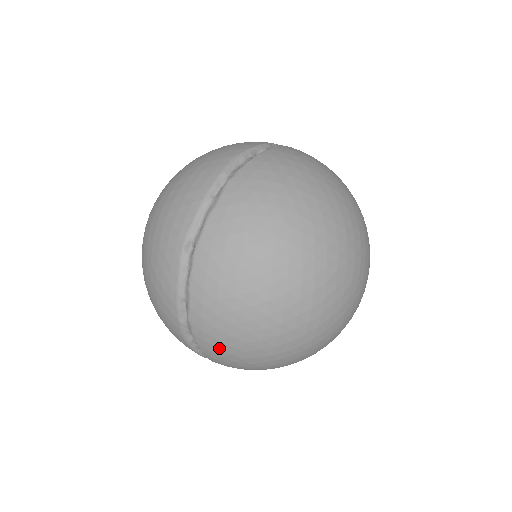
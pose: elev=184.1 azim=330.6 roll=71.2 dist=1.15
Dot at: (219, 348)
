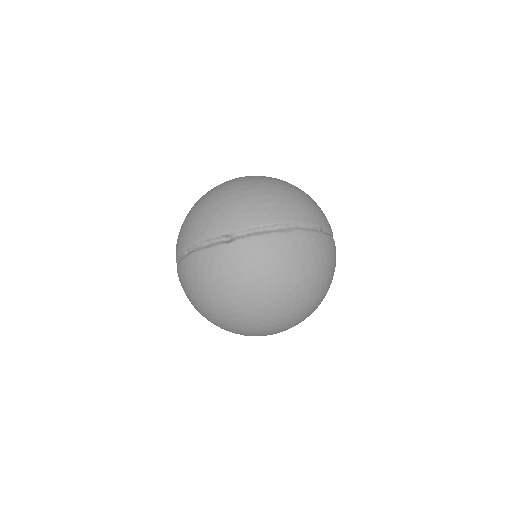
Dot at: occluded
